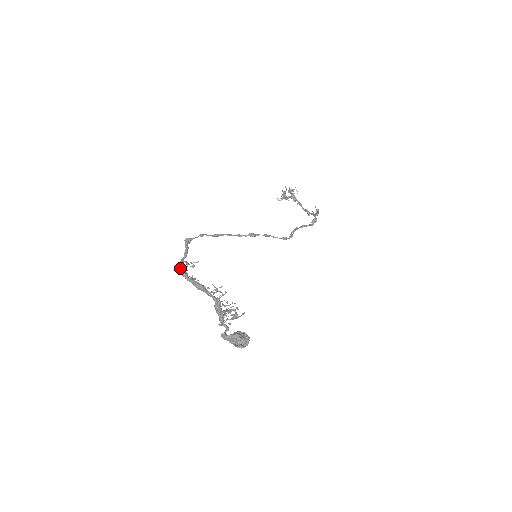
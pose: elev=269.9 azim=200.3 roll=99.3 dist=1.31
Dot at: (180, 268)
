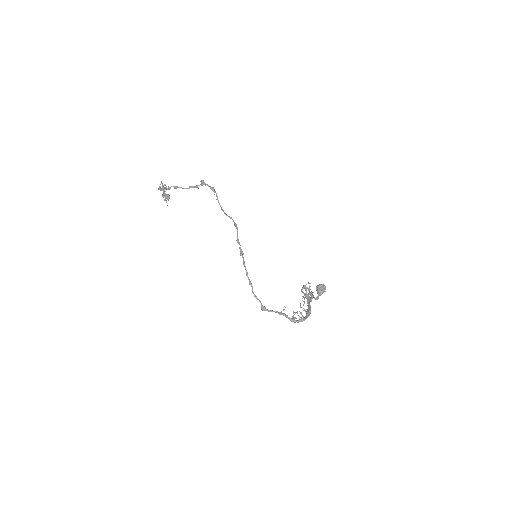
Dot at: (296, 321)
